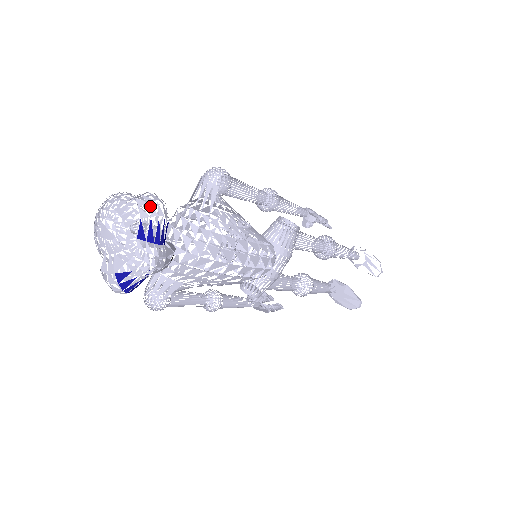
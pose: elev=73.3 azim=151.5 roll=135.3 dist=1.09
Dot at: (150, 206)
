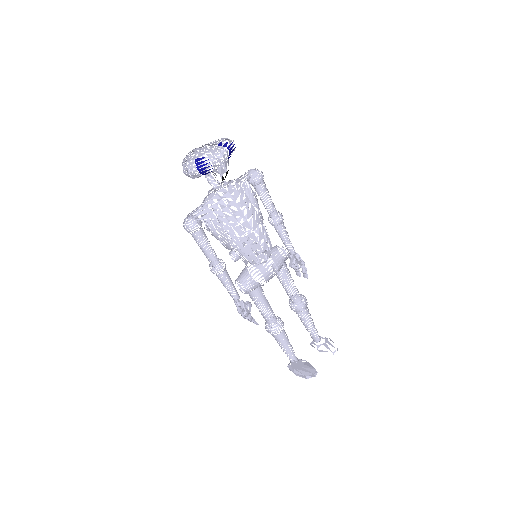
Dot at: (229, 139)
